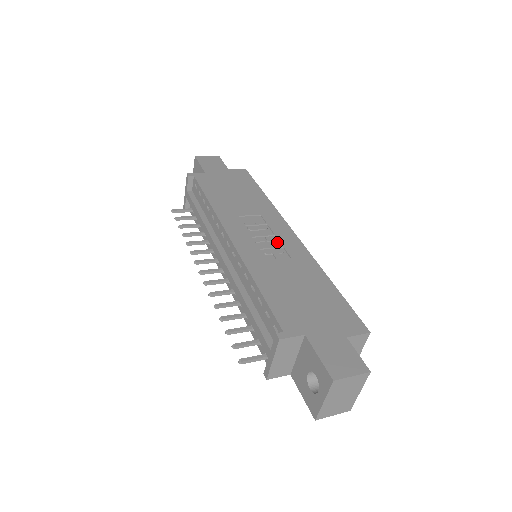
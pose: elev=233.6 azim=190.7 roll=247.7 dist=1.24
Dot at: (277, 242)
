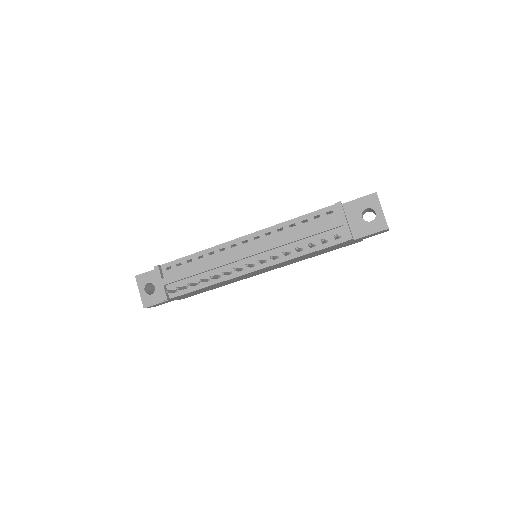
Dot at: occluded
